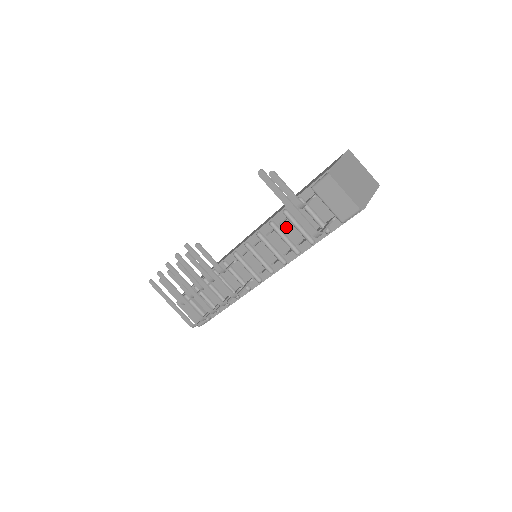
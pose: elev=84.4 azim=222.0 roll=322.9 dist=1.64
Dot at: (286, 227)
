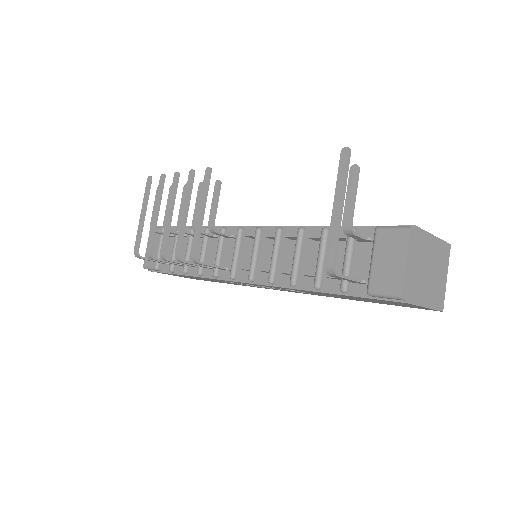
Dot at: (310, 247)
